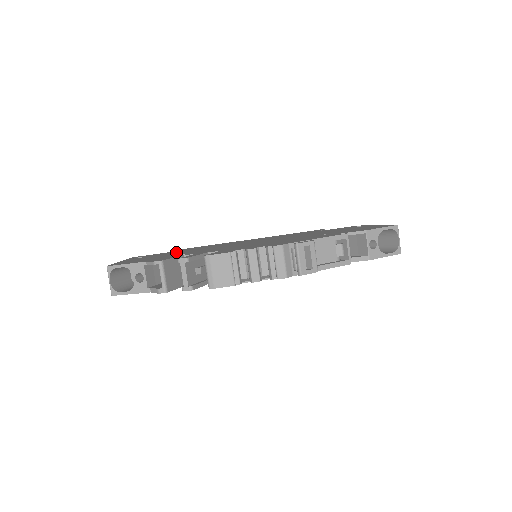
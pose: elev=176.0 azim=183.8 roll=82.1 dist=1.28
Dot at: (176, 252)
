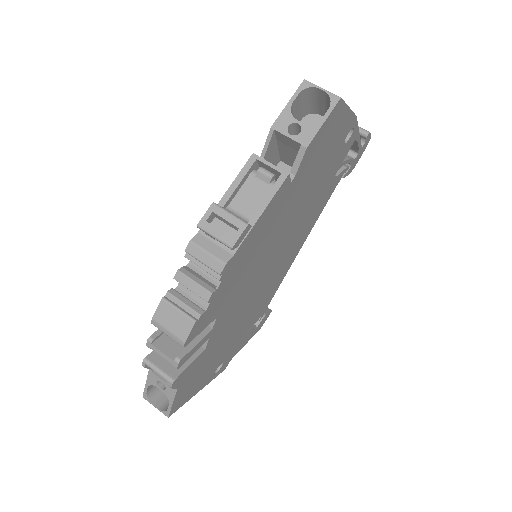
Dot at: occluded
